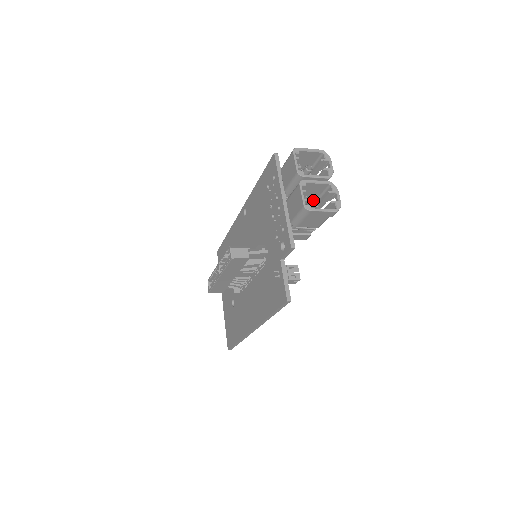
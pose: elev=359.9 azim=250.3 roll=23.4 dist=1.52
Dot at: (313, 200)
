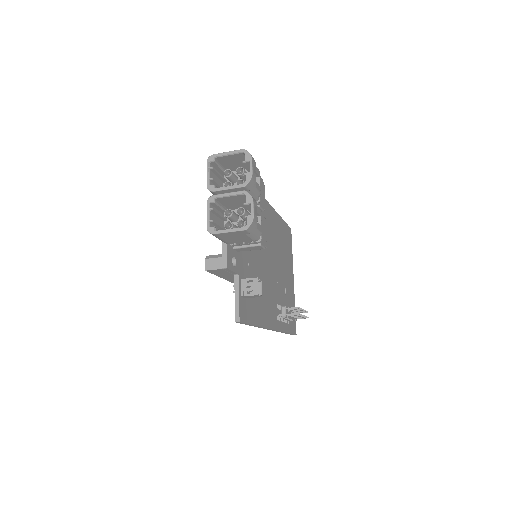
Dot at: (237, 213)
